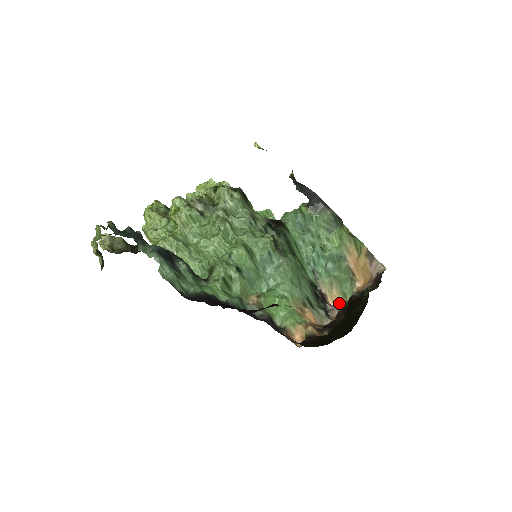
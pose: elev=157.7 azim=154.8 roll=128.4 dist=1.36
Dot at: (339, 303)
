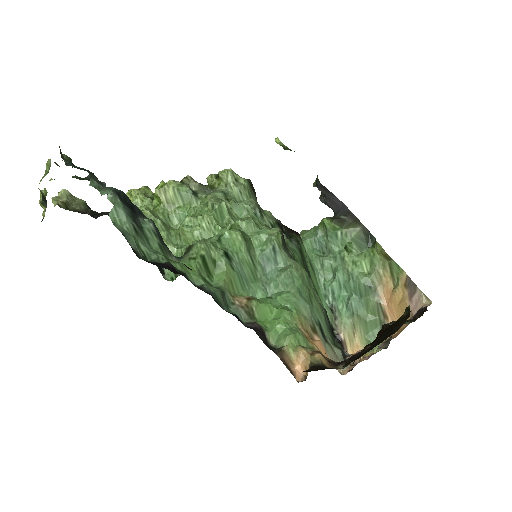
Dot at: (362, 357)
